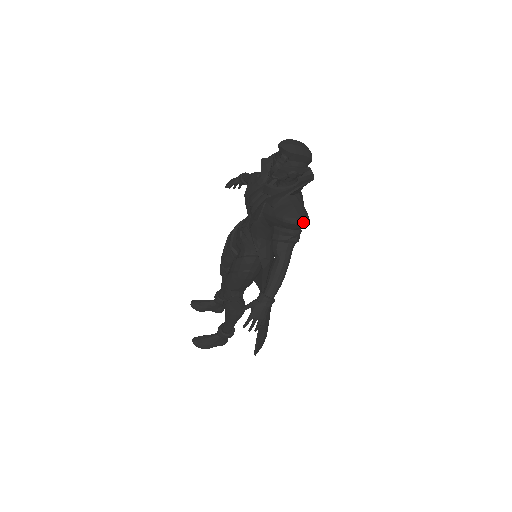
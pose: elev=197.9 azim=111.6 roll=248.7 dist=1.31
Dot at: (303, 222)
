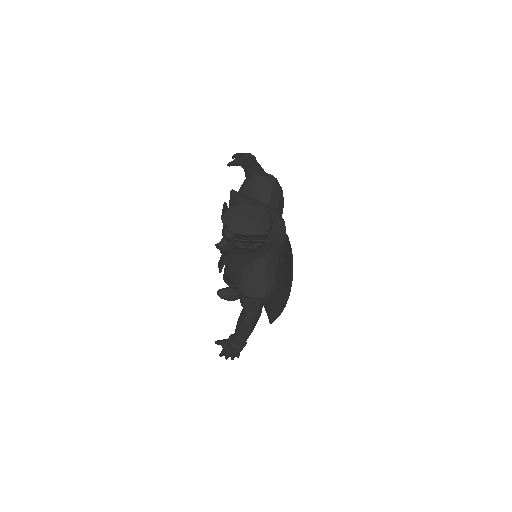
Dot at: (262, 297)
